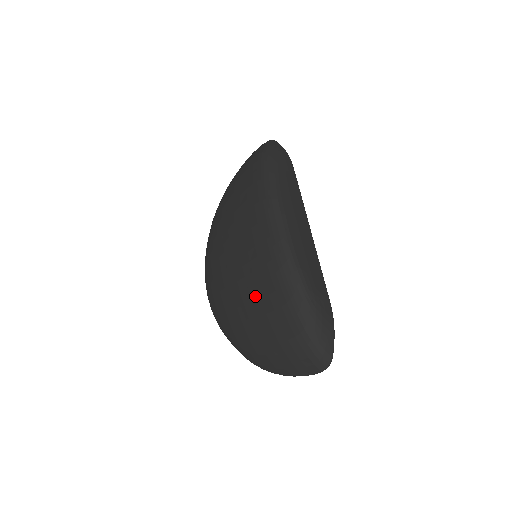
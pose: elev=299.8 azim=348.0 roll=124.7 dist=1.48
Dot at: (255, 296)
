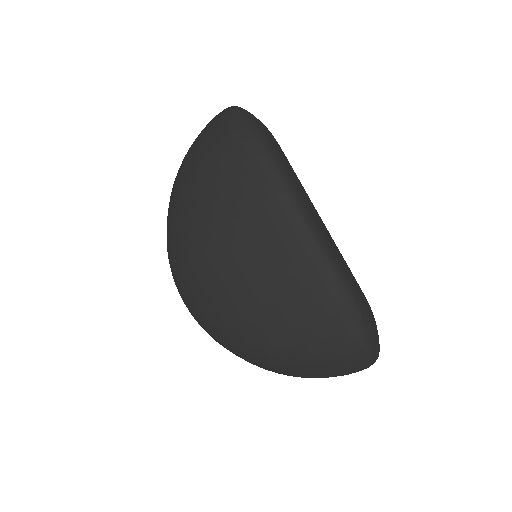
Dot at: (289, 310)
